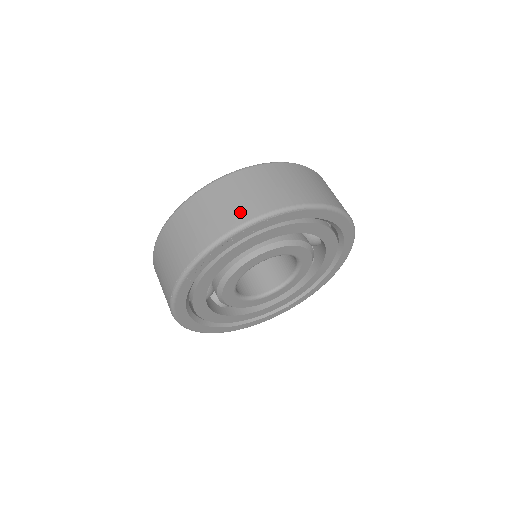
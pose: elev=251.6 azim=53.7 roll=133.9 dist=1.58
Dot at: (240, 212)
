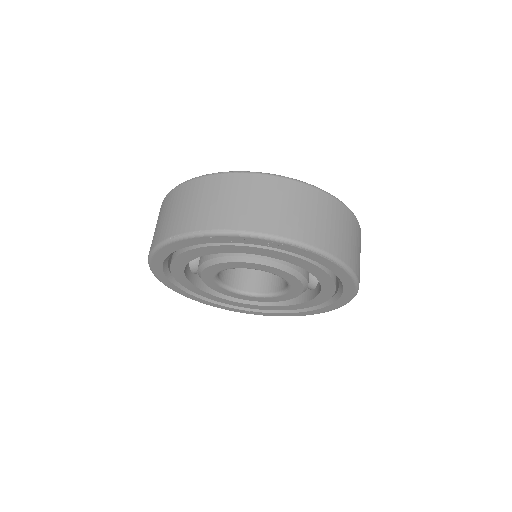
Dot at: (294, 226)
